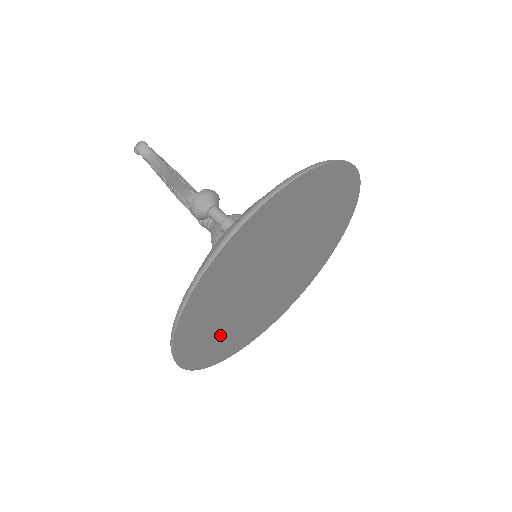
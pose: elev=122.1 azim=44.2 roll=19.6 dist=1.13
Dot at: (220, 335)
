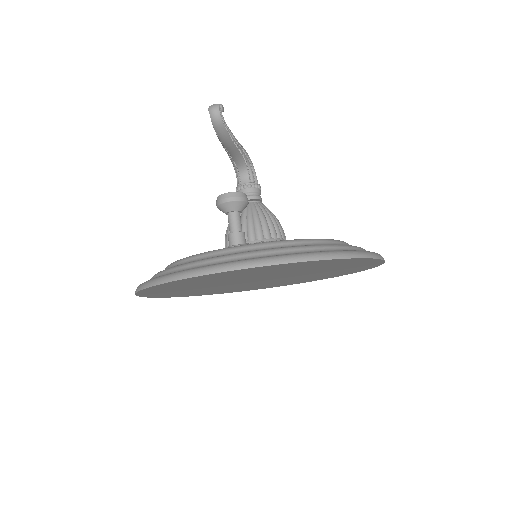
Dot at: (189, 291)
